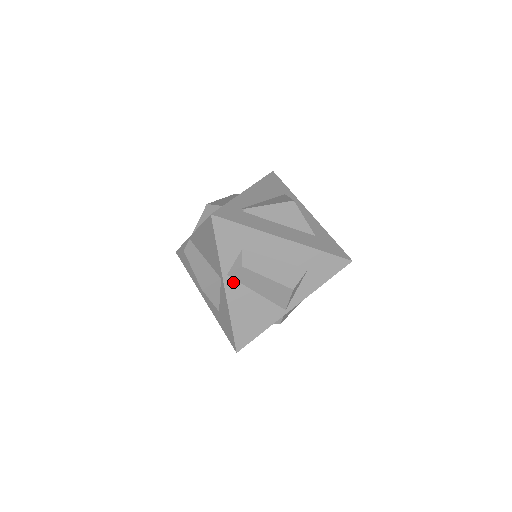
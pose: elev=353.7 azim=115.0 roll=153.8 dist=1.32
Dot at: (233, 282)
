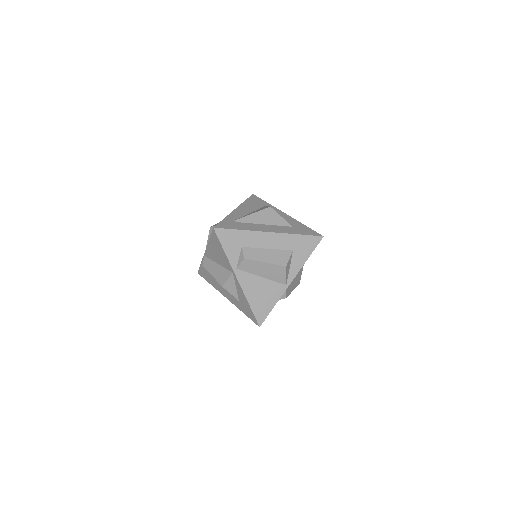
Dot at: (242, 273)
